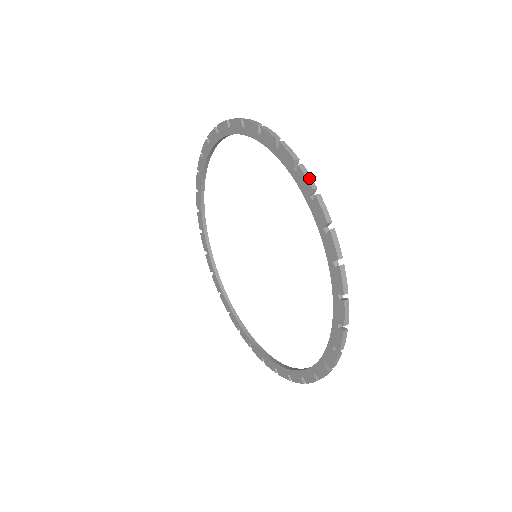
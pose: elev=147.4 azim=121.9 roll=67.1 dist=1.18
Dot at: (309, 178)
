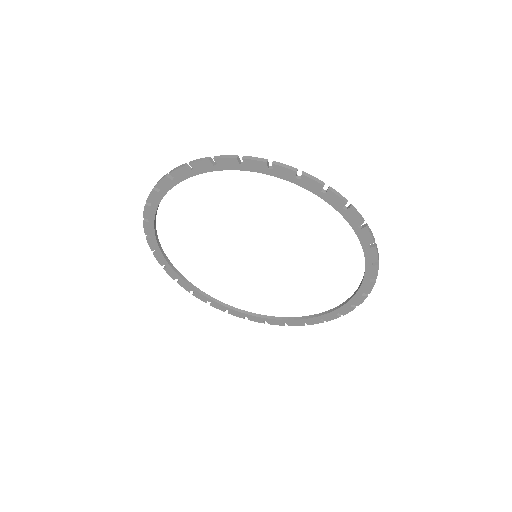
Dot at: (372, 234)
